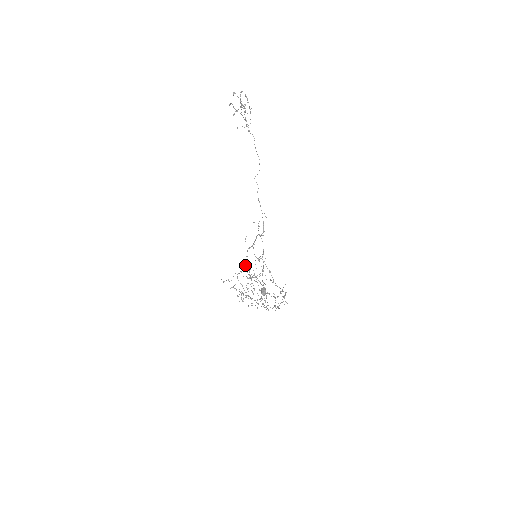
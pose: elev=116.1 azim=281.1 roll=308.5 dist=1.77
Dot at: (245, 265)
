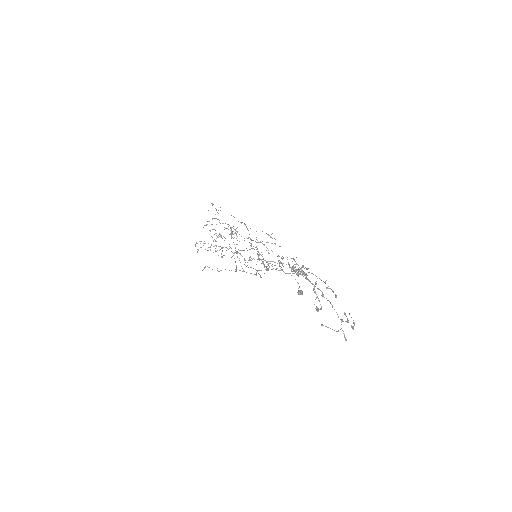
Dot at: occluded
